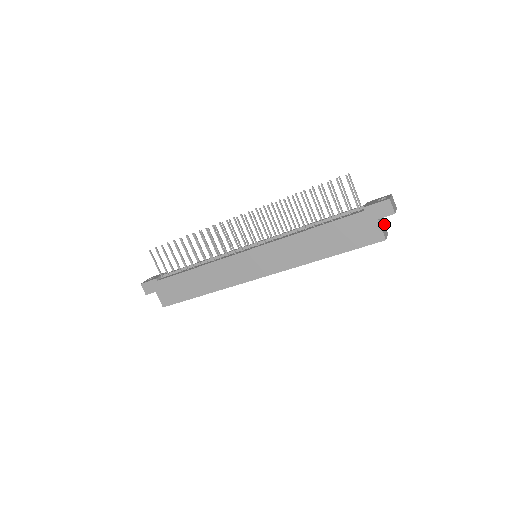
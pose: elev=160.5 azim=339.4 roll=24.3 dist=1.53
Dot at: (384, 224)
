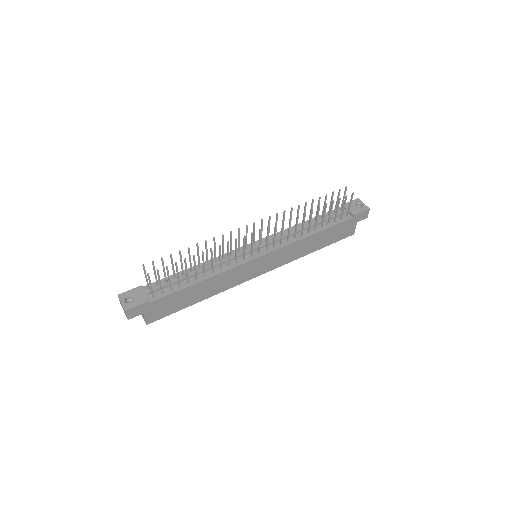
Dot at: occluded
